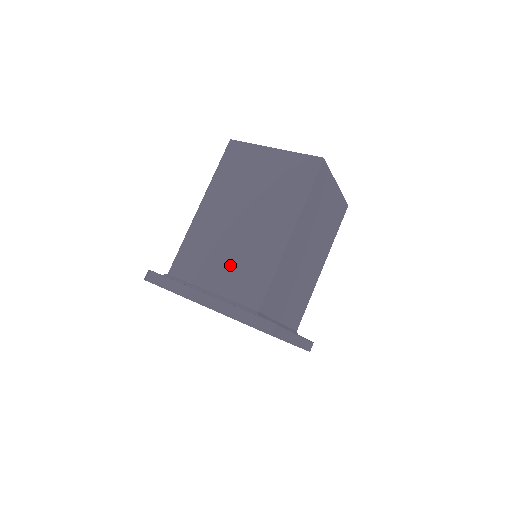
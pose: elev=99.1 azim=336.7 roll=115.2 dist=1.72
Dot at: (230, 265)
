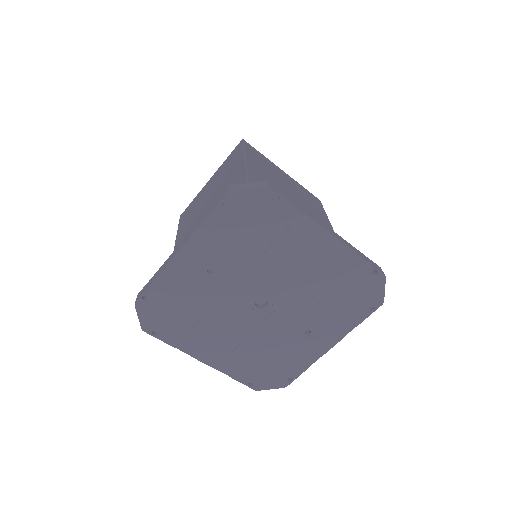
Dot at: occluded
